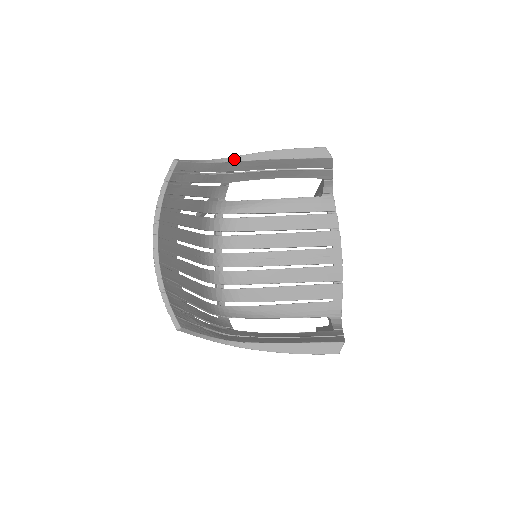
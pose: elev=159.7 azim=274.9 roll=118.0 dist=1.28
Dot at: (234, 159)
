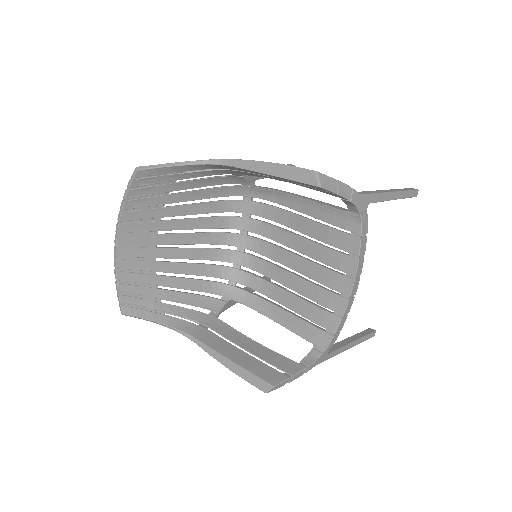
Dot at: (220, 162)
